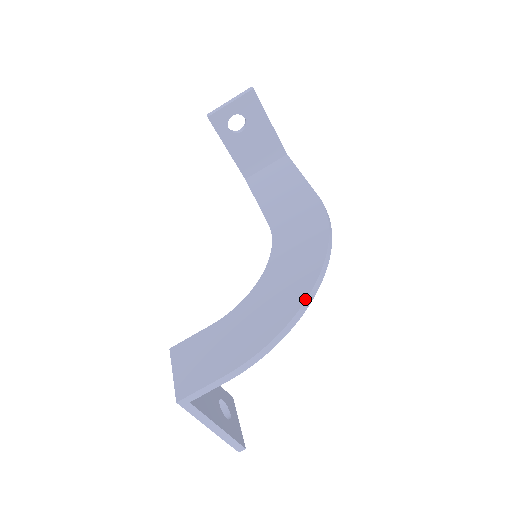
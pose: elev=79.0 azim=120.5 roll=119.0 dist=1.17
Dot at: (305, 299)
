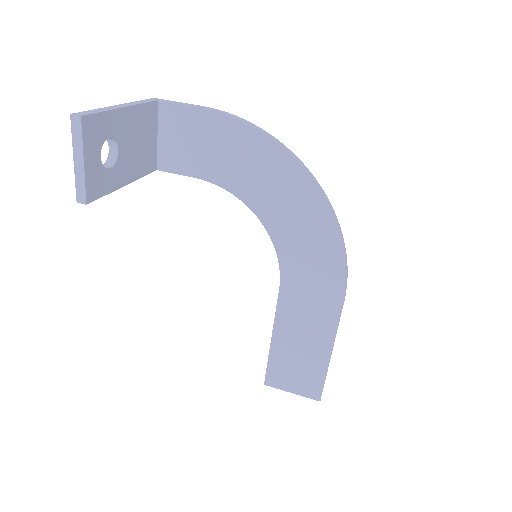
Dot at: (300, 161)
